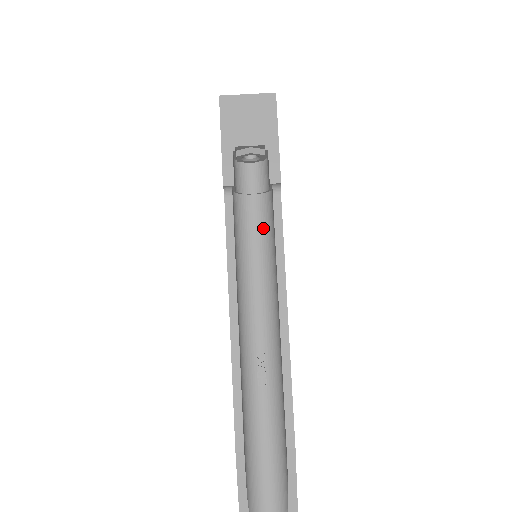
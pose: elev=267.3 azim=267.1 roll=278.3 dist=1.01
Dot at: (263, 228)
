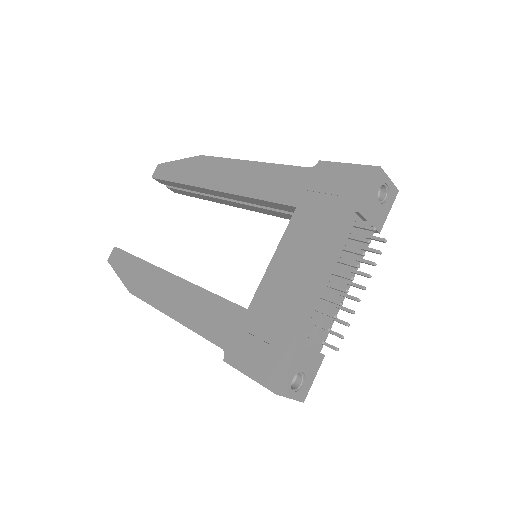
Dot at: occluded
